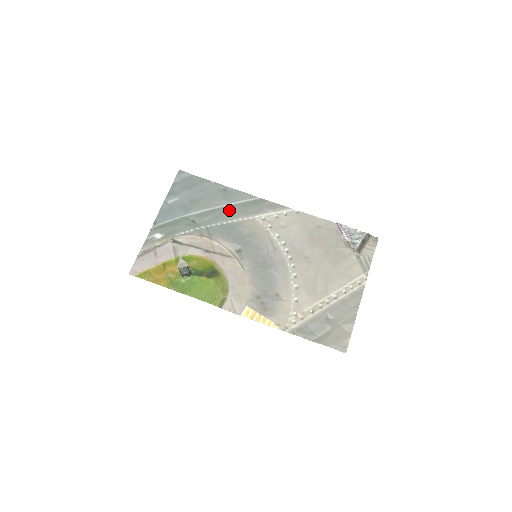
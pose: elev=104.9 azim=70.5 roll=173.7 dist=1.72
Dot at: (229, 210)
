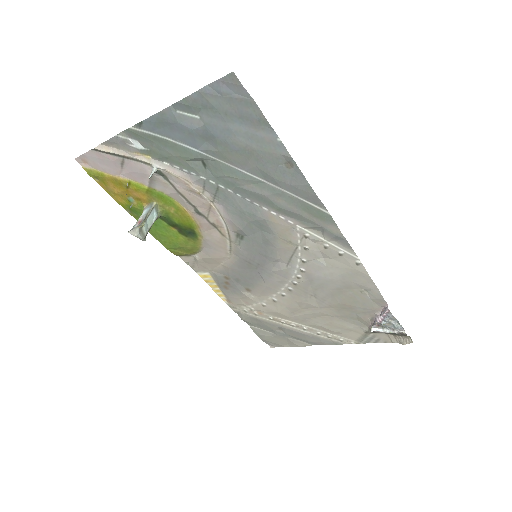
Dot at: (268, 194)
